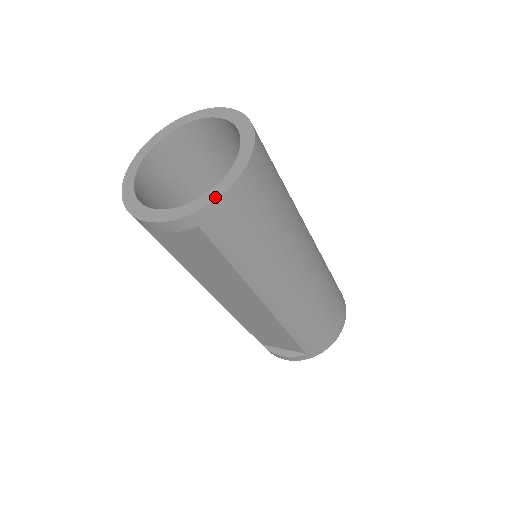
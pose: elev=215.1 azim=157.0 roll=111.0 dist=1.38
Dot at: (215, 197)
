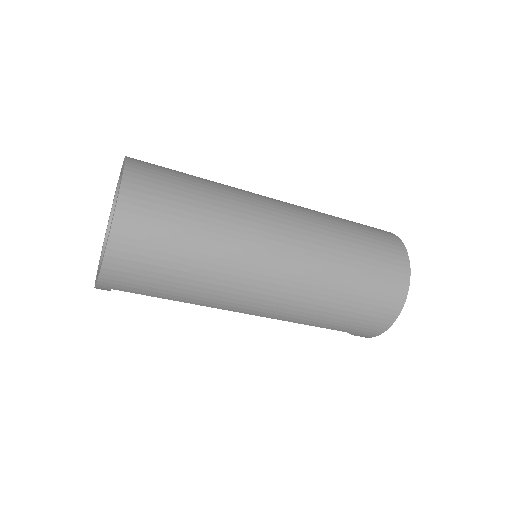
Dot at: (99, 272)
